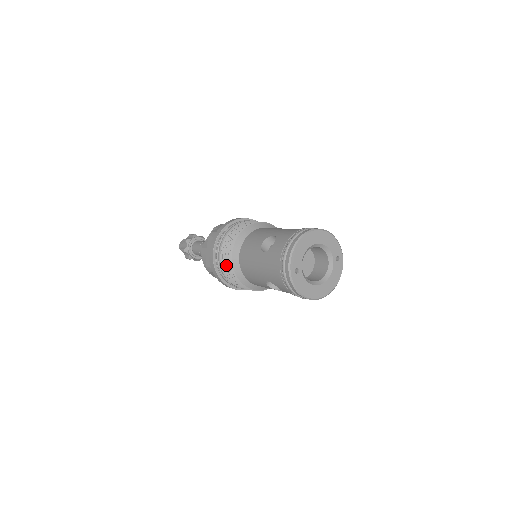
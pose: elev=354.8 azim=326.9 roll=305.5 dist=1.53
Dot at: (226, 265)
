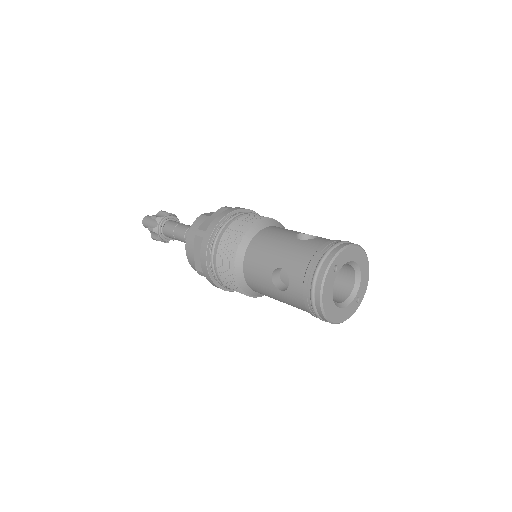
Dot at: (233, 234)
